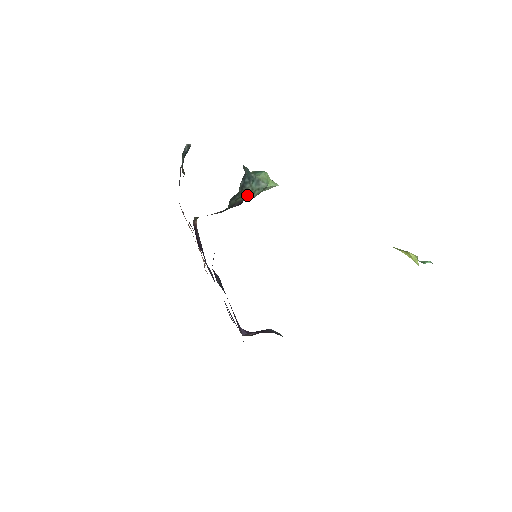
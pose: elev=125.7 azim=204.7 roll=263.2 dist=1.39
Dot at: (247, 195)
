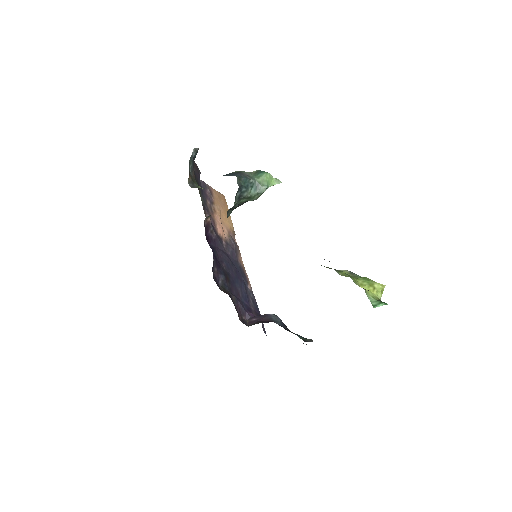
Dot at: (247, 200)
